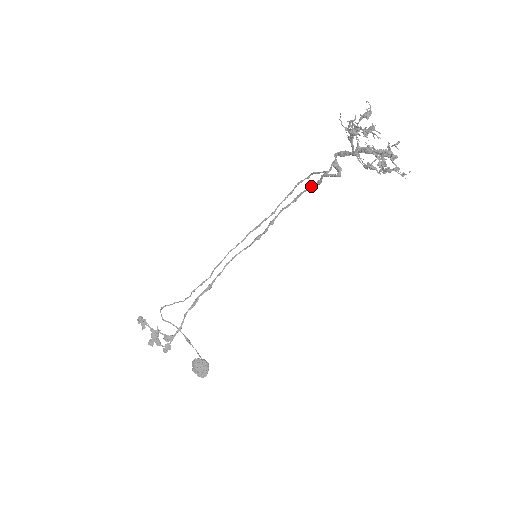
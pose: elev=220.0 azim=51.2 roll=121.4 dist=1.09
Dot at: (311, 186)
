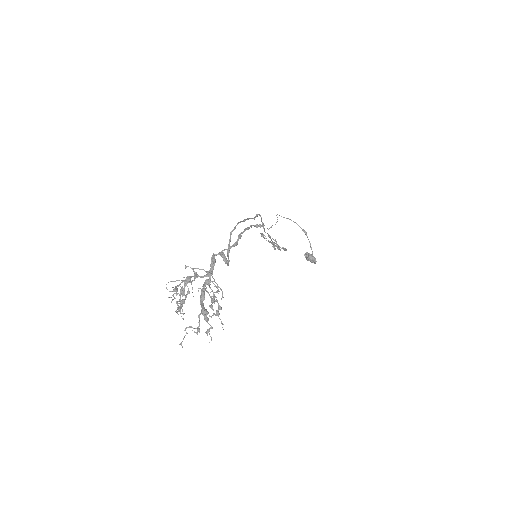
Dot at: (239, 237)
